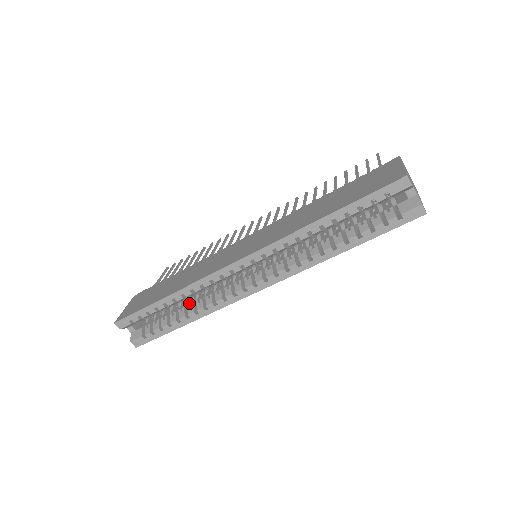
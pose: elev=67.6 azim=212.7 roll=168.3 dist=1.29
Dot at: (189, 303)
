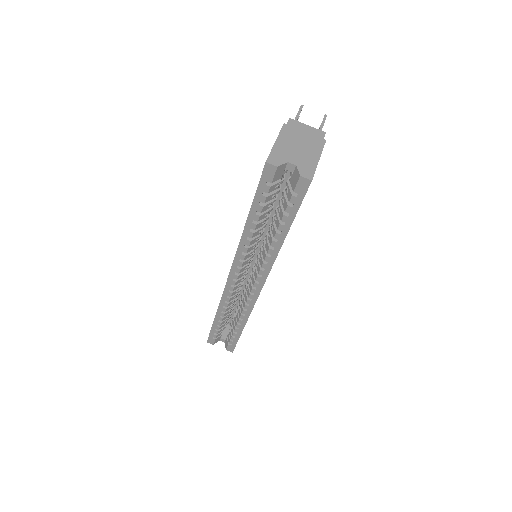
Dot at: occluded
